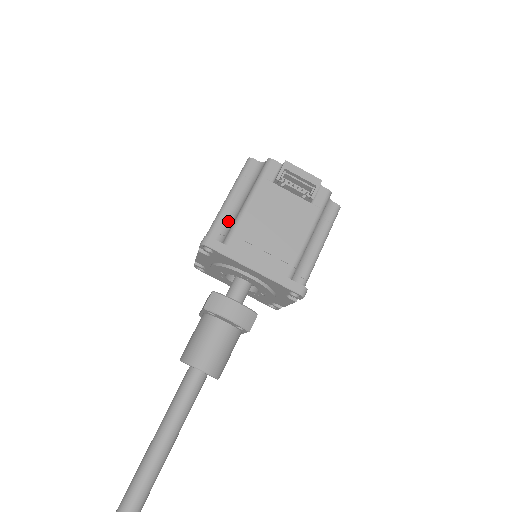
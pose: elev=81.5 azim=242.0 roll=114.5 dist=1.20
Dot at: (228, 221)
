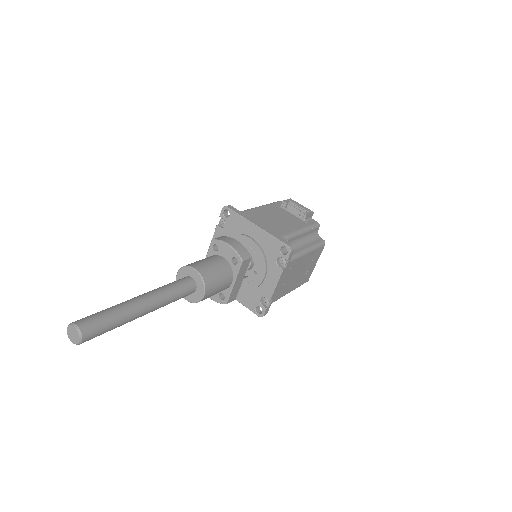
Dot at: occluded
